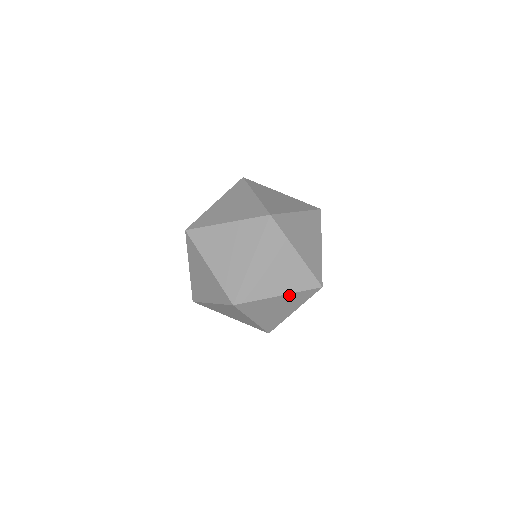
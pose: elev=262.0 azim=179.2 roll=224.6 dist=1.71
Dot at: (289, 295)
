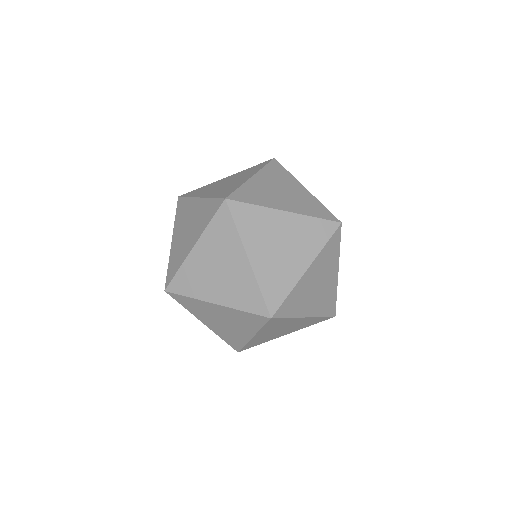
Dot at: (317, 260)
